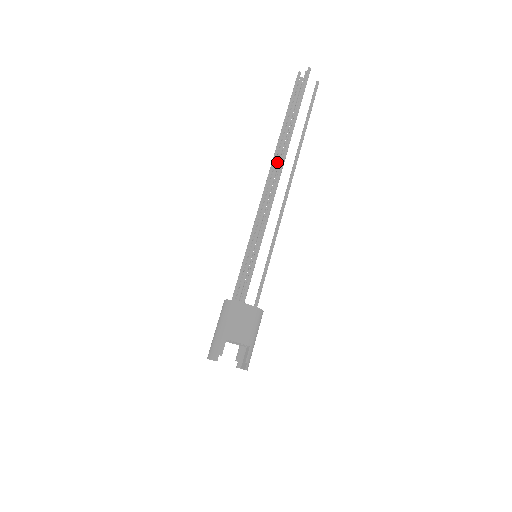
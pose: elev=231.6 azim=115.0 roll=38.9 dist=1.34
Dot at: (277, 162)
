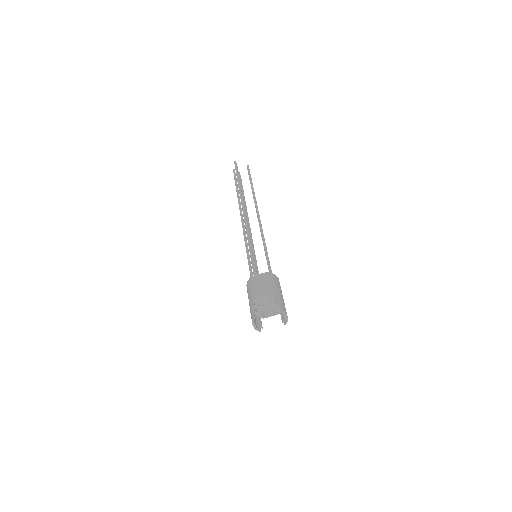
Dot at: occluded
